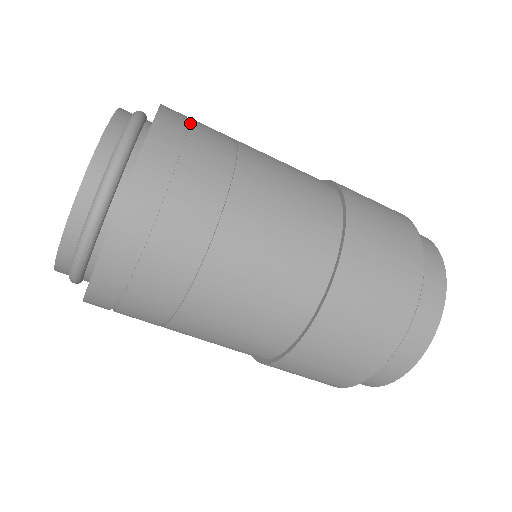
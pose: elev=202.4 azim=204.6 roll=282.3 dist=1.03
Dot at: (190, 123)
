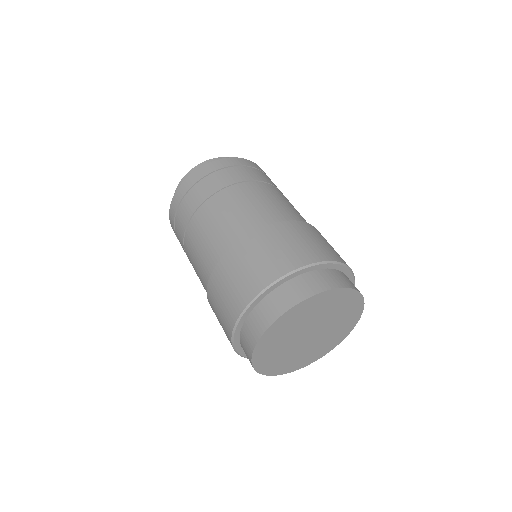
Dot at: occluded
